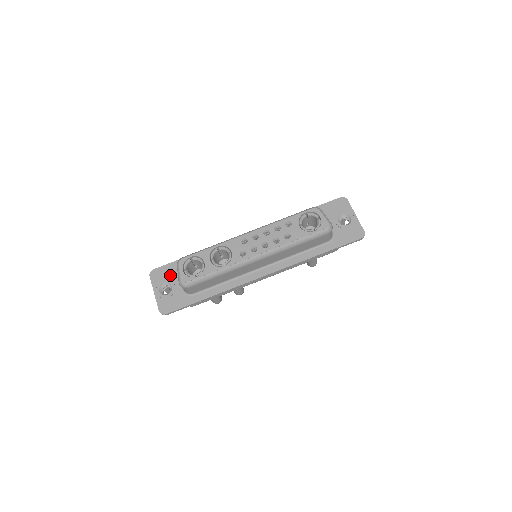
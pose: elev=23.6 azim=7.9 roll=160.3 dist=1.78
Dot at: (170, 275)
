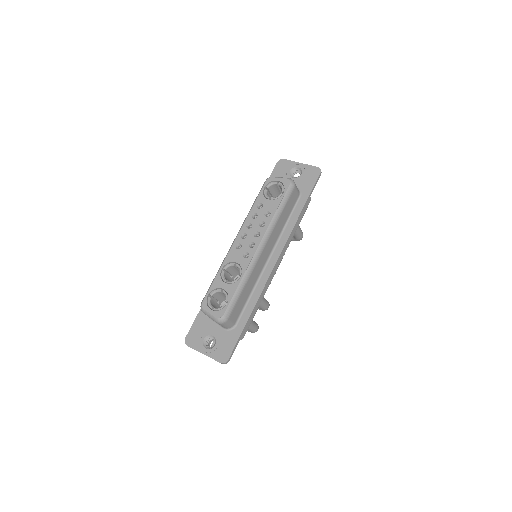
Dot at: (203, 329)
